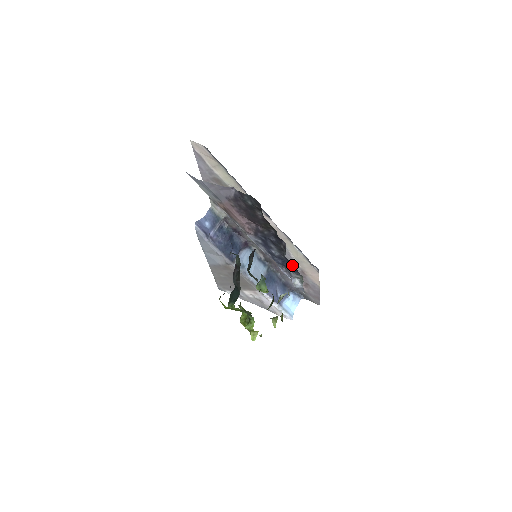
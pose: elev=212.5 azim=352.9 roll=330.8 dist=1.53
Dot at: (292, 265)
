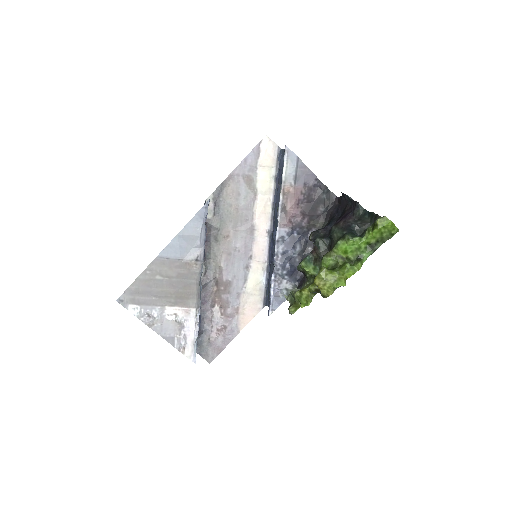
Dot at: (297, 272)
